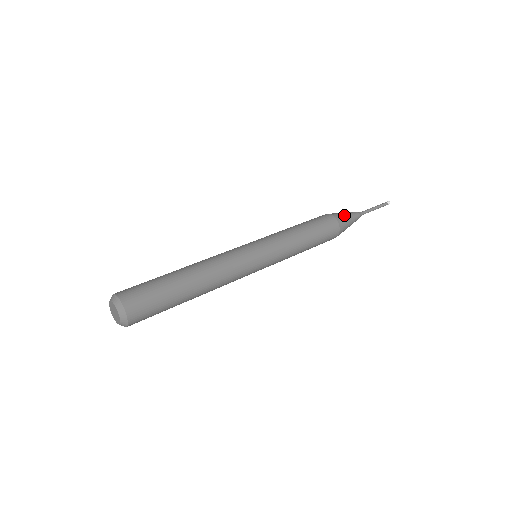
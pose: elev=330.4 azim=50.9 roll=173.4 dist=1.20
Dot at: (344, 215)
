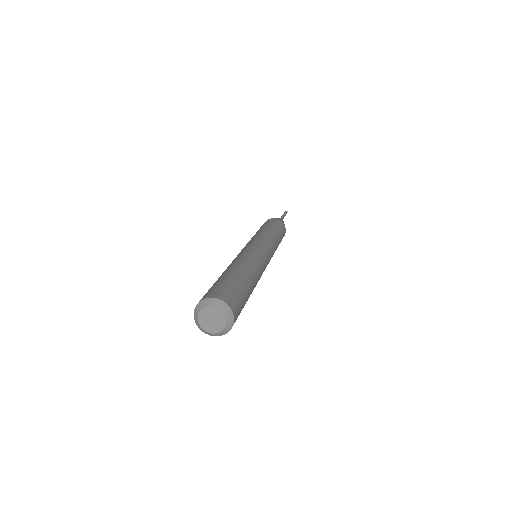
Dot at: occluded
